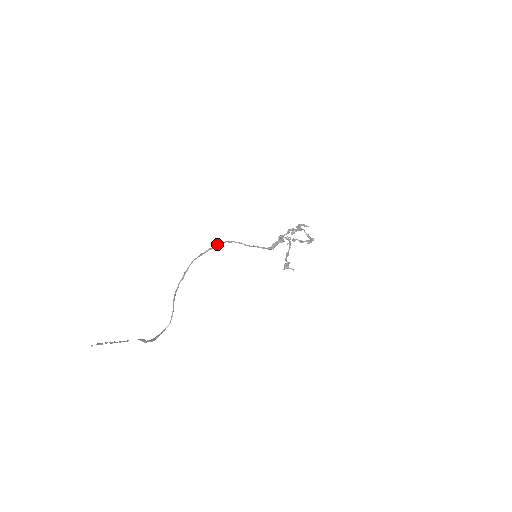
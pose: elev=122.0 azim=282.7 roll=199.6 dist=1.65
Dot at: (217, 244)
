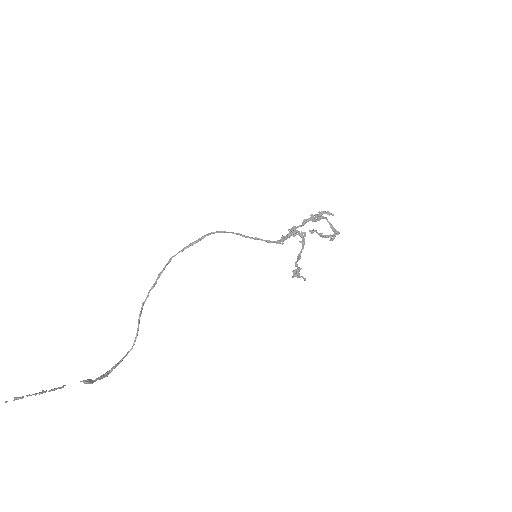
Dot at: (206, 235)
